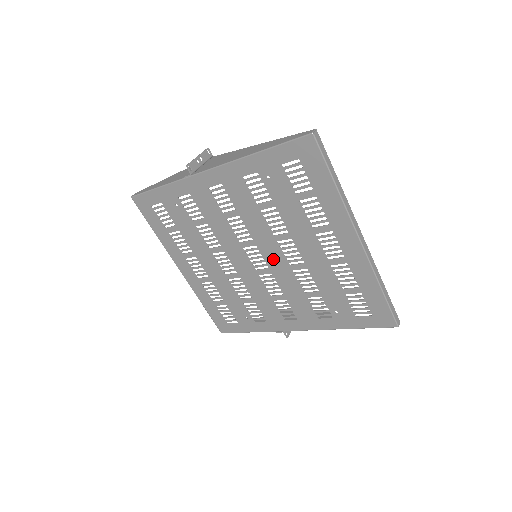
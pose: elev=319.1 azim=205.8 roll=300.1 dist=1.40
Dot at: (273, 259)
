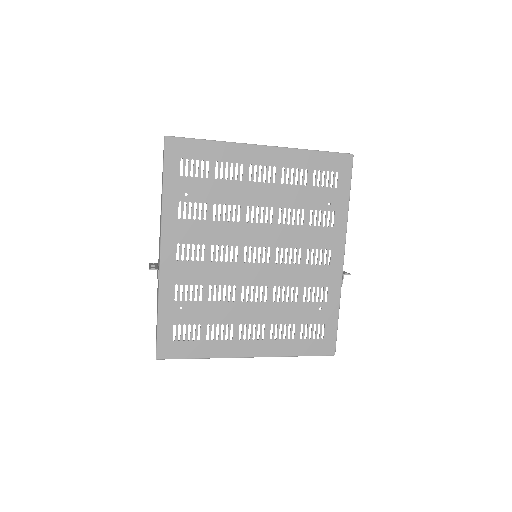
Dot at: (262, 237)
